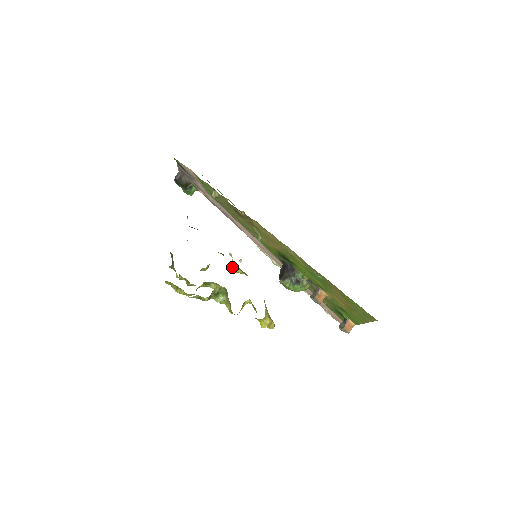
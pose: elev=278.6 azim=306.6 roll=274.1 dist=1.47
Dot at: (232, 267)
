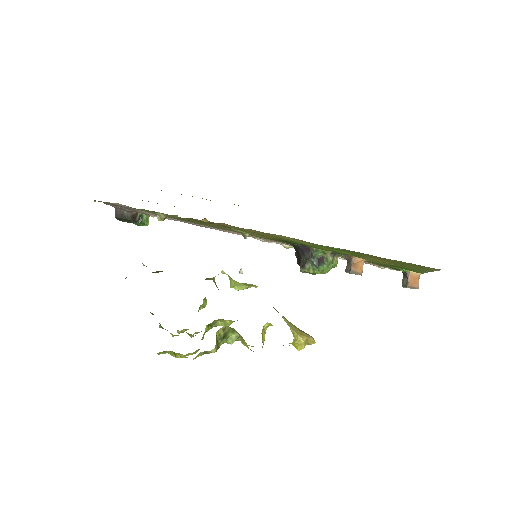
Dot at: (232, 287)
